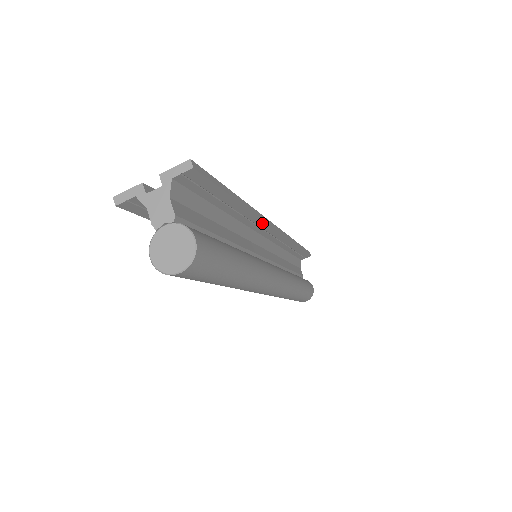
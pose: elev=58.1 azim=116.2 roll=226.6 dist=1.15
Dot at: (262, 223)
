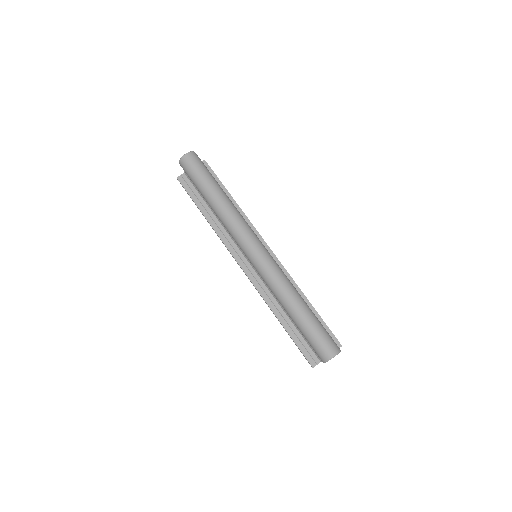
Dot at: (255, 232)
